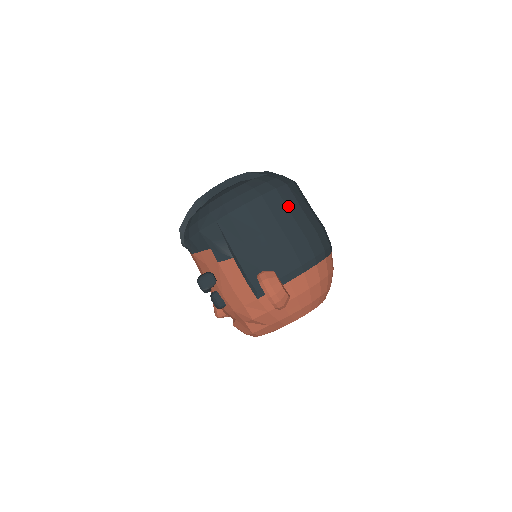
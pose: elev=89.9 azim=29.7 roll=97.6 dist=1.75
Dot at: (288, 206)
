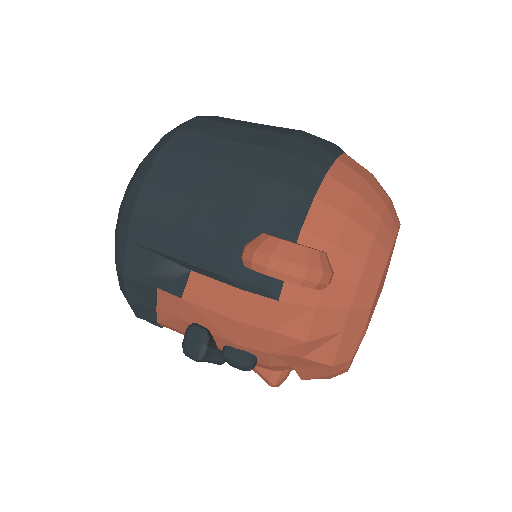
Dot at: (214, 135)
